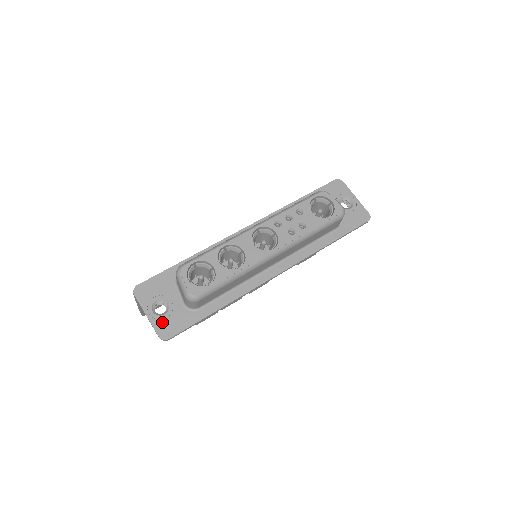
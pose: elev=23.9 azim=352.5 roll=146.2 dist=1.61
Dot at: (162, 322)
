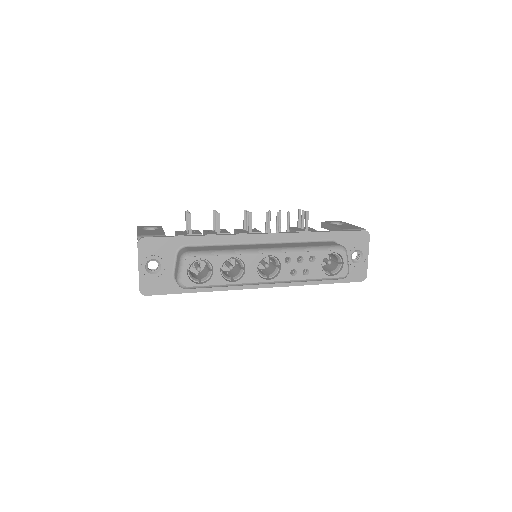
Dot at: (148, 280)
